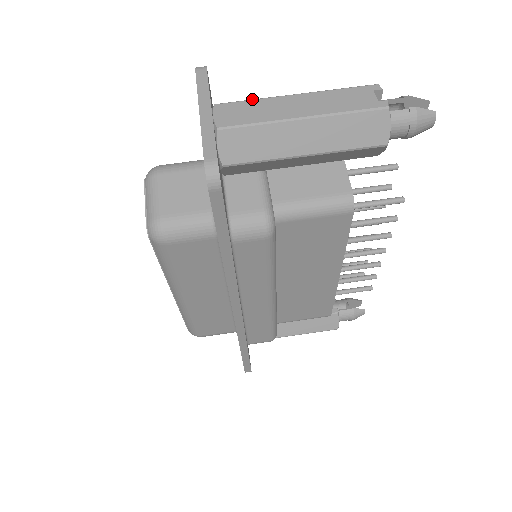
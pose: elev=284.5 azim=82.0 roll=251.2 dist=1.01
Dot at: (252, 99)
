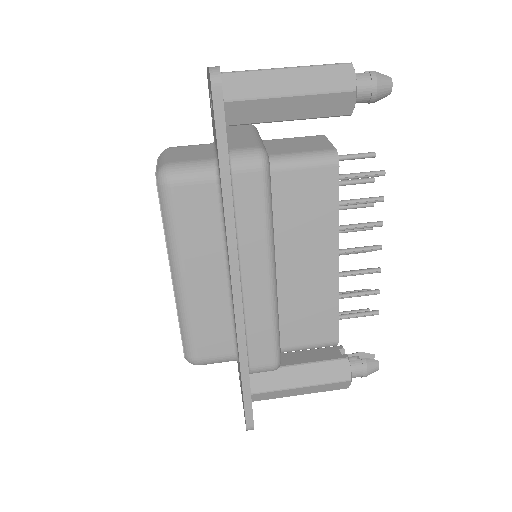
Dot at: occluded
